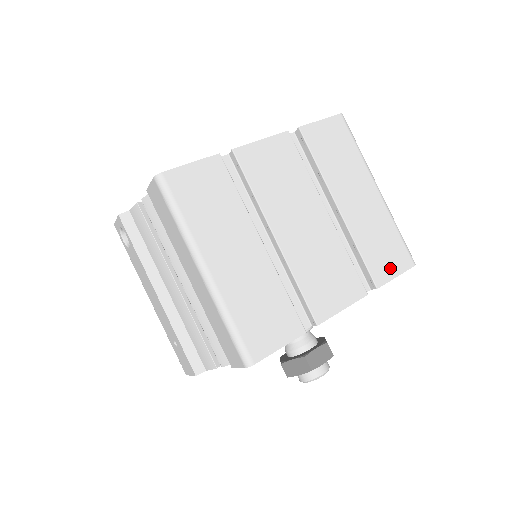
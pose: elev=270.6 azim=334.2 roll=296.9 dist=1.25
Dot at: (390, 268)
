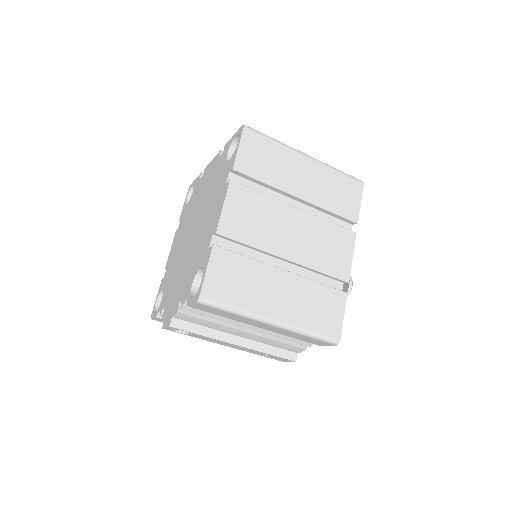
Dot at: (354, 202)
